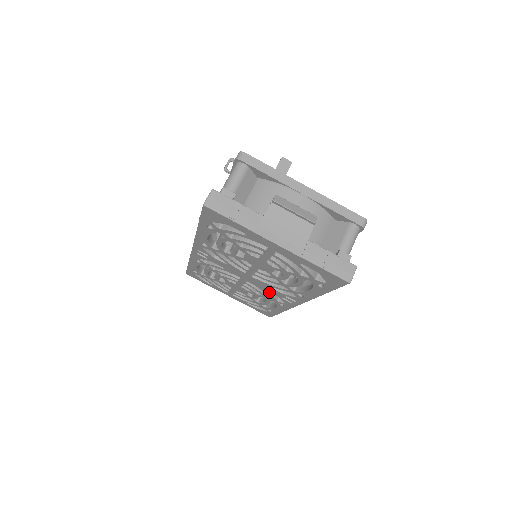
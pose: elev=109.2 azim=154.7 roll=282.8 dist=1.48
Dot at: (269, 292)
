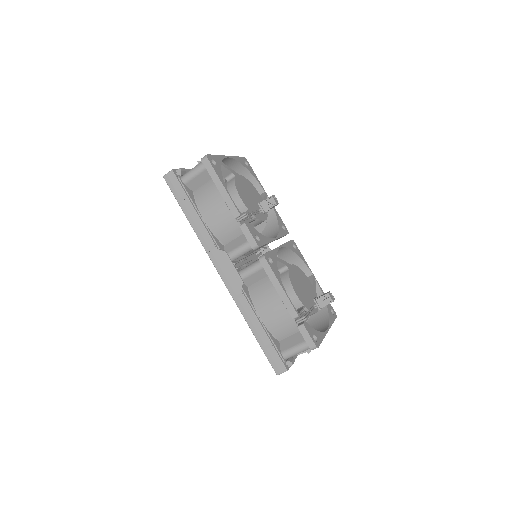
Dot at: occluded
